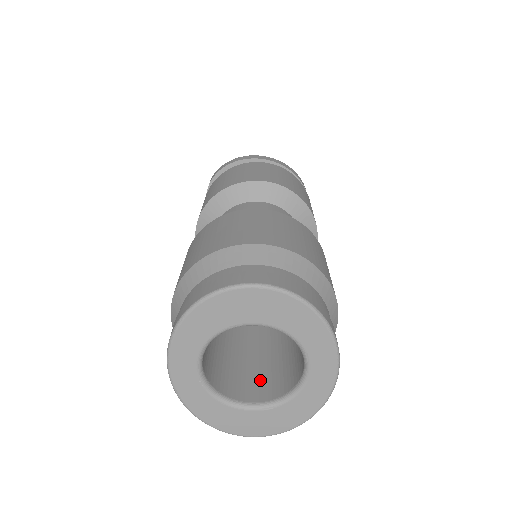
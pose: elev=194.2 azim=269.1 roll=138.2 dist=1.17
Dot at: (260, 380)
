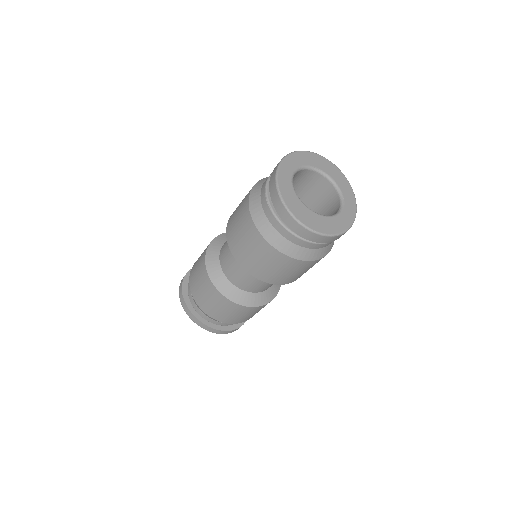
Dot at: occluded
